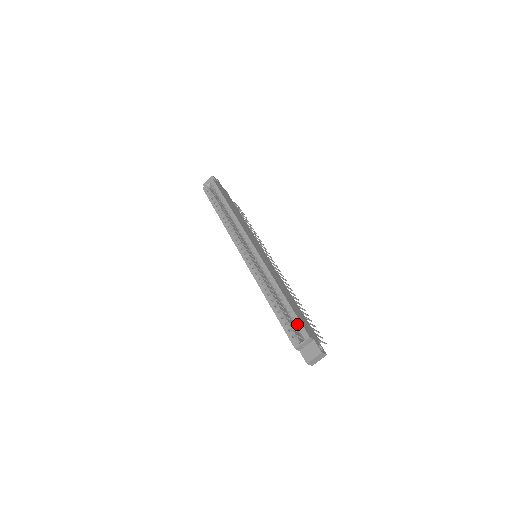
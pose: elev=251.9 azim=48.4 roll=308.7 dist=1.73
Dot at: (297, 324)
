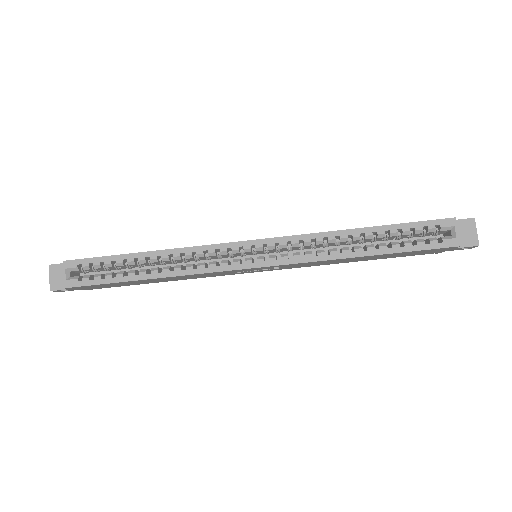
Dot at: (421, 230)
